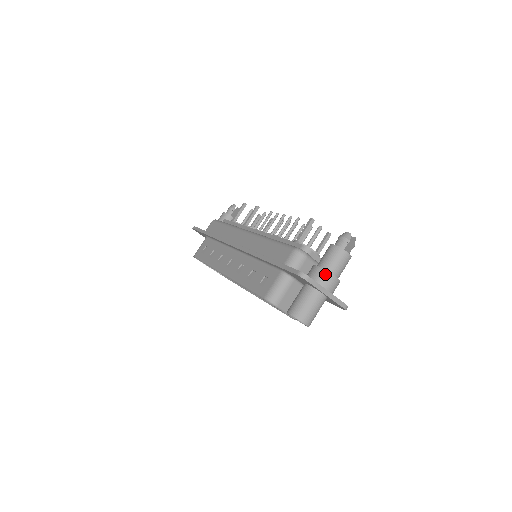
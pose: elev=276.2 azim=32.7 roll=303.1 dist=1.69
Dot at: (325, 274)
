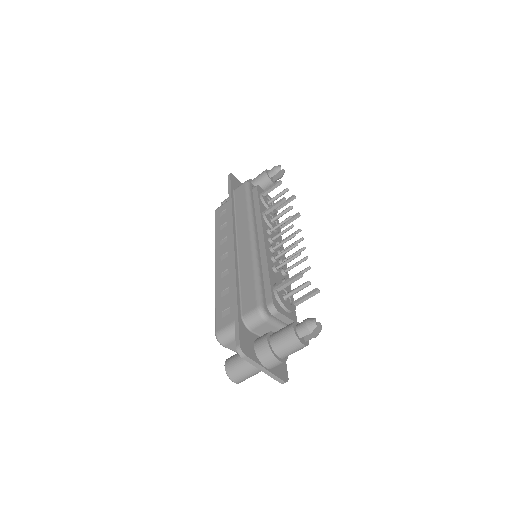
Dot at: (269, 353)
